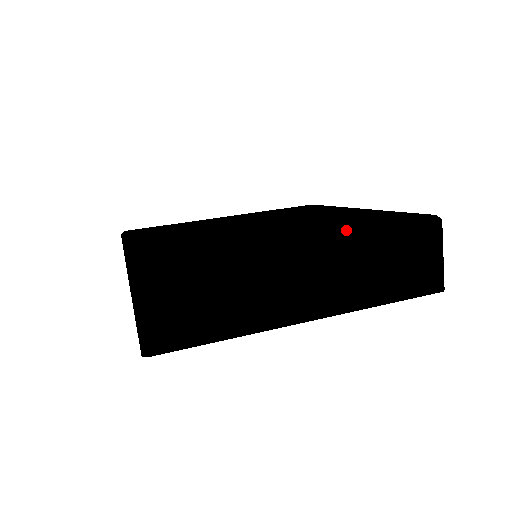
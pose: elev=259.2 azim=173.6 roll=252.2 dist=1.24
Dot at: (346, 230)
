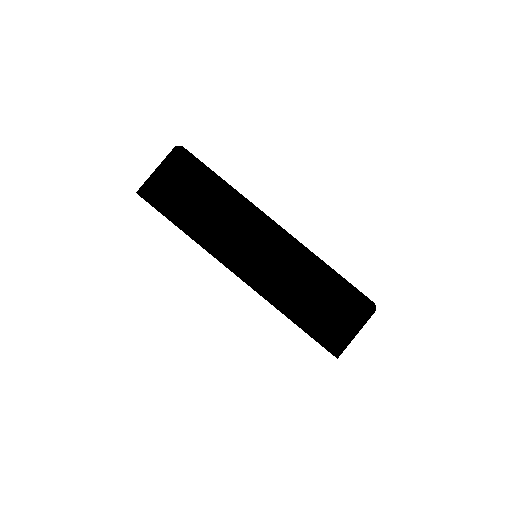
Dot at: occluded
